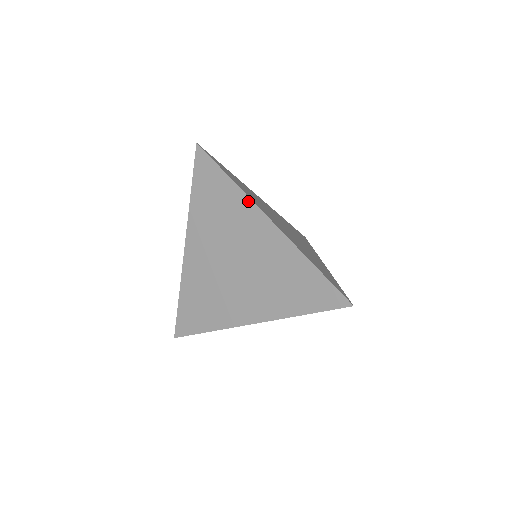
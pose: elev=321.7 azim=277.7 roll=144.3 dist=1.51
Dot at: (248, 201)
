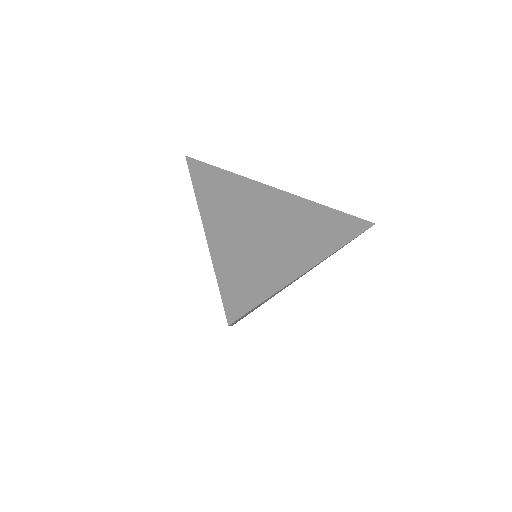
Dot at: (198, 208)
